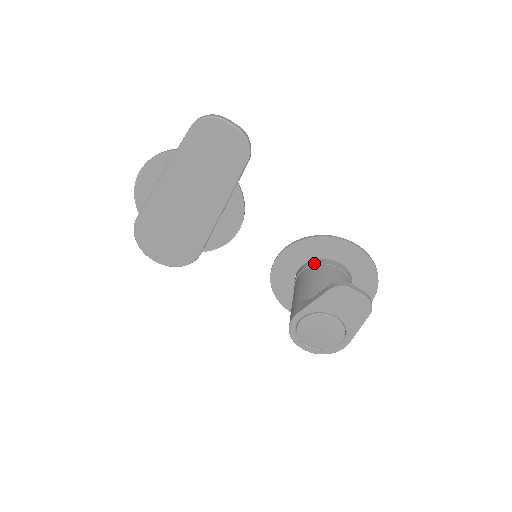
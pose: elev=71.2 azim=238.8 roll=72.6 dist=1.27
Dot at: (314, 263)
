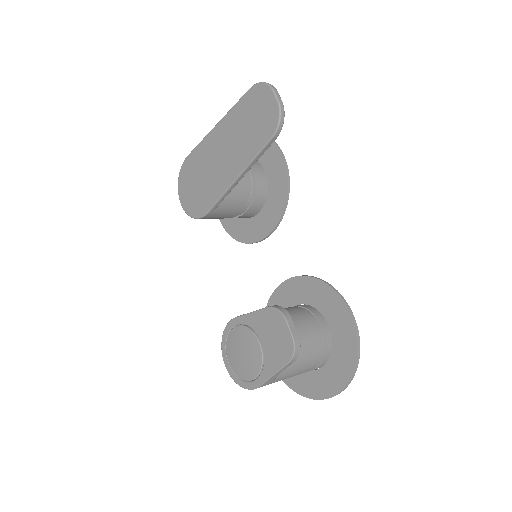
Dot at: (305, 306)
